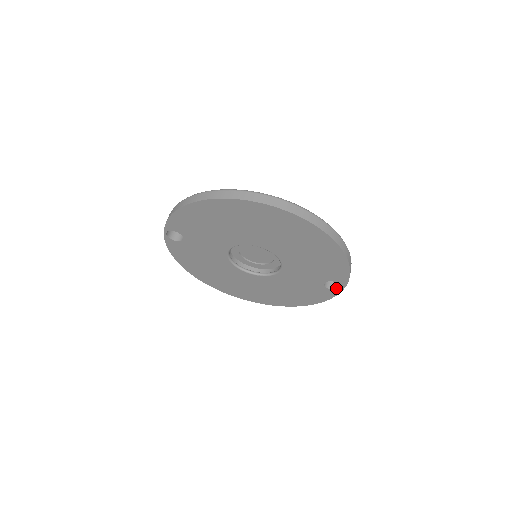
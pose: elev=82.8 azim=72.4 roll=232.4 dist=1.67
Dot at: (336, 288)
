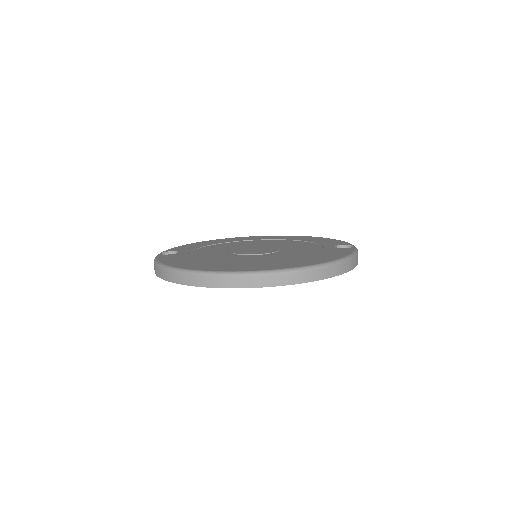
Dot at: occluded
